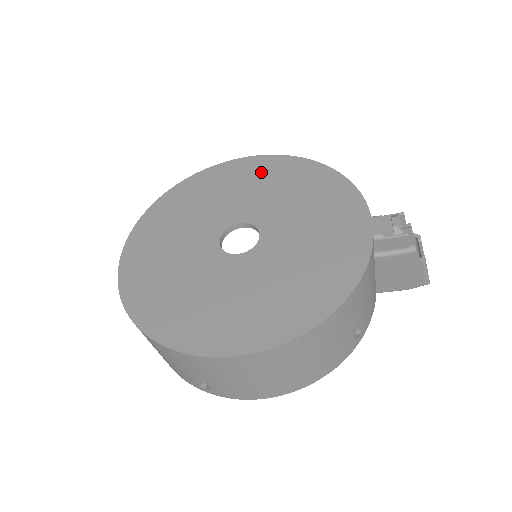
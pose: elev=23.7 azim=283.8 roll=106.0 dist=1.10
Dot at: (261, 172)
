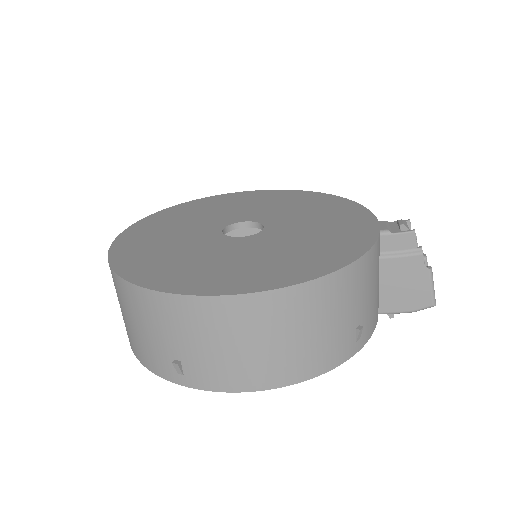
Dot at: (270, 197)
